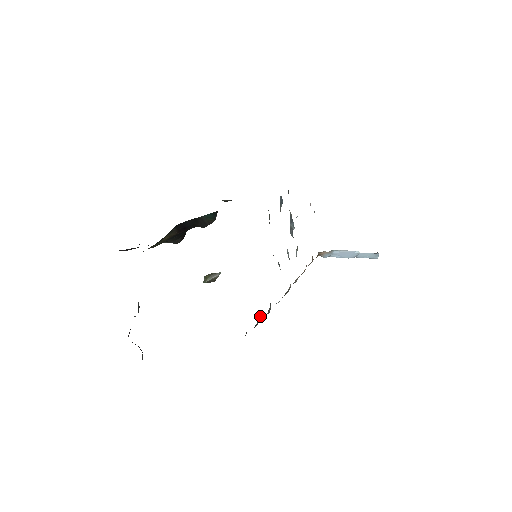
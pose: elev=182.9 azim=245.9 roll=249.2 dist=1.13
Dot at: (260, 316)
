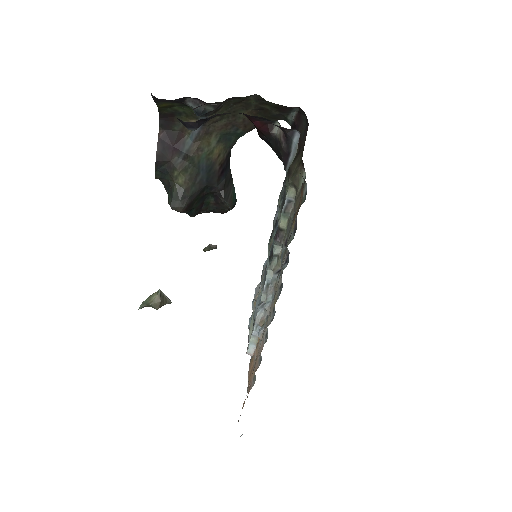
Dot at: (289, 243)
